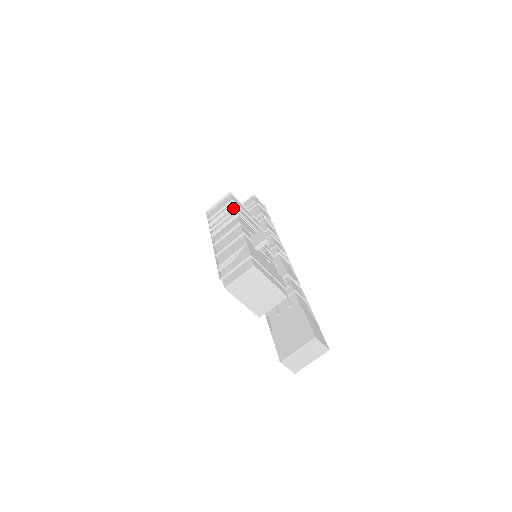
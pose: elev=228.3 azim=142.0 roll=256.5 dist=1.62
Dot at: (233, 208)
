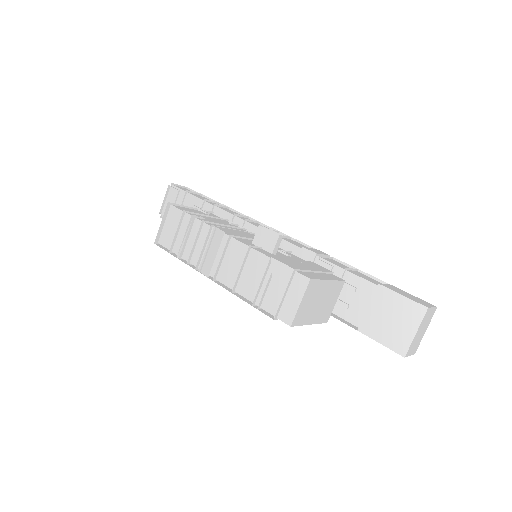
Dot at: (195, 221)
